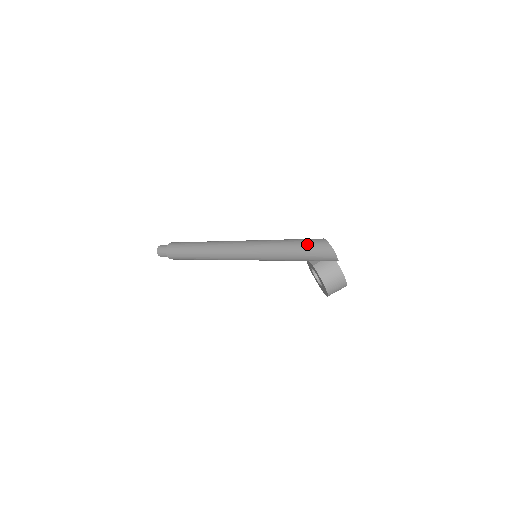
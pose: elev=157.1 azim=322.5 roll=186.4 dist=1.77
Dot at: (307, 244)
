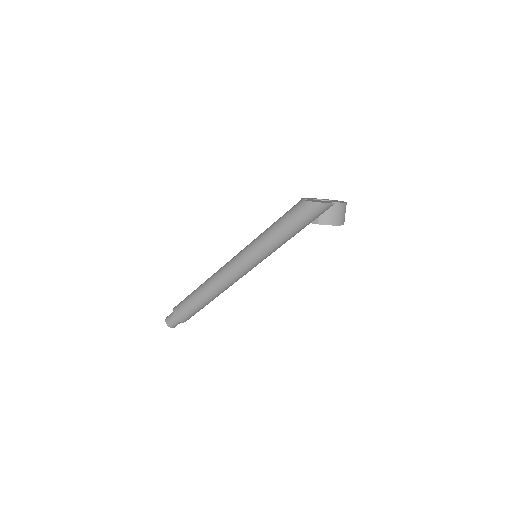
Dot at: (298, 218)
